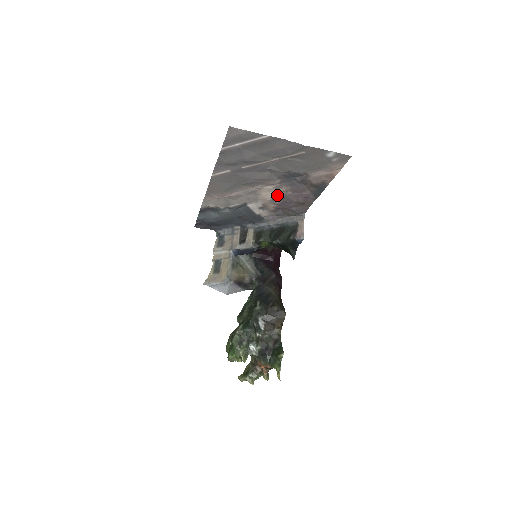
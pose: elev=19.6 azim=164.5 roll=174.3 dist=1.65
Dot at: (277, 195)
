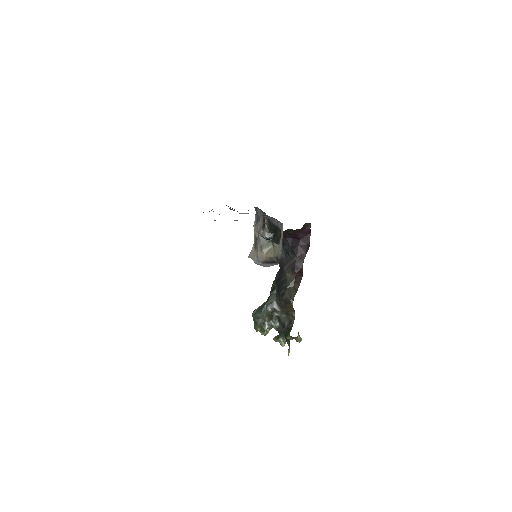
Dot at: occluded
